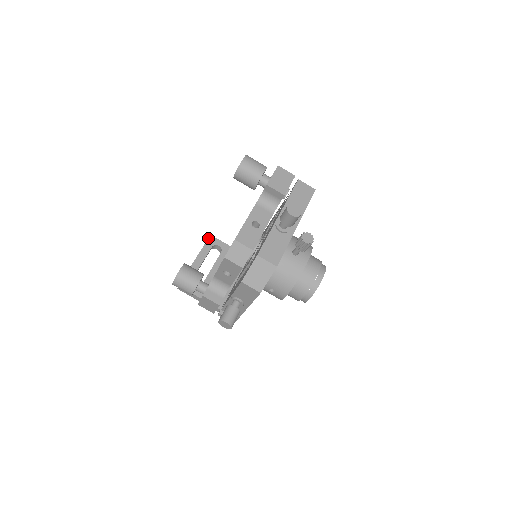
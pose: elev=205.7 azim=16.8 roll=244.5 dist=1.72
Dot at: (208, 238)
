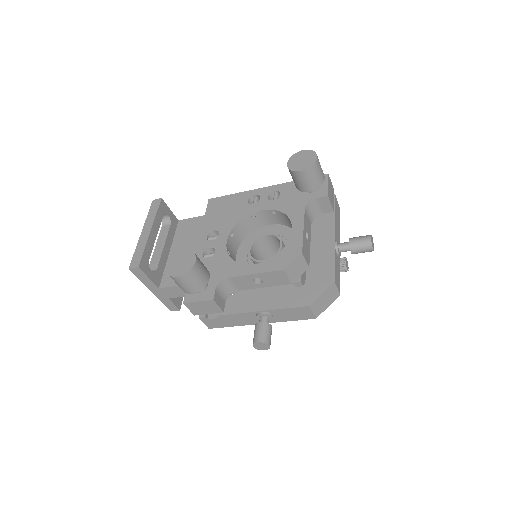
Dot at: (160, 202)
